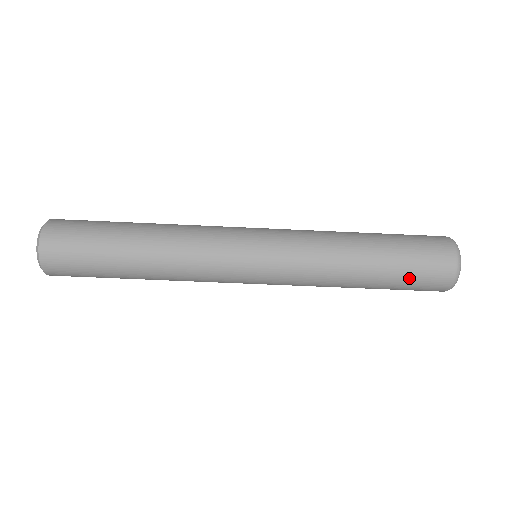
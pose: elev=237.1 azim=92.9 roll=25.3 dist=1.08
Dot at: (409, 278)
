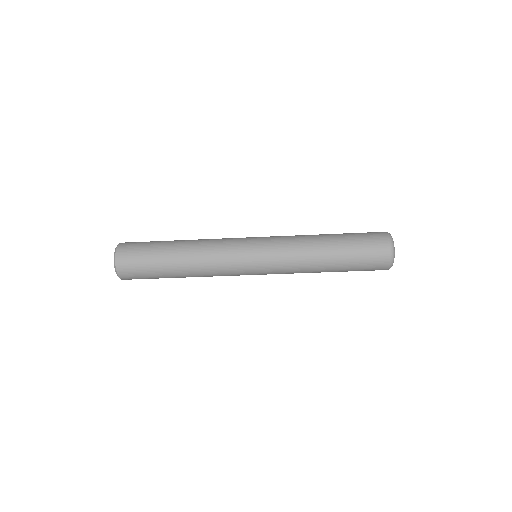
Dot at: (359, 264)
